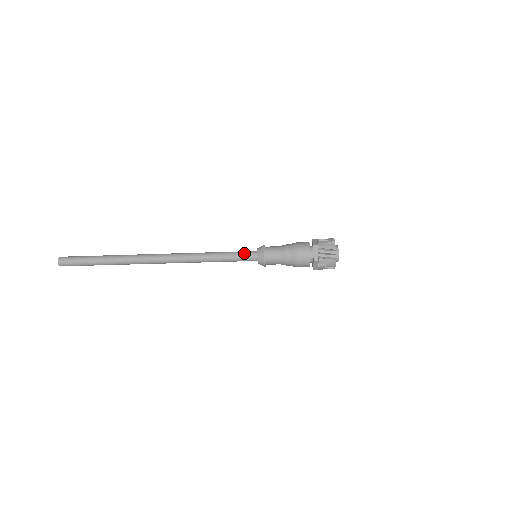
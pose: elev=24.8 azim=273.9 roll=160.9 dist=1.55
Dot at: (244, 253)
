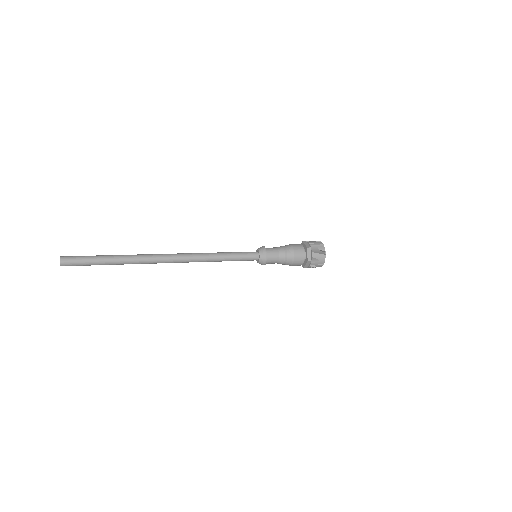
Dot at: (247, 254)
